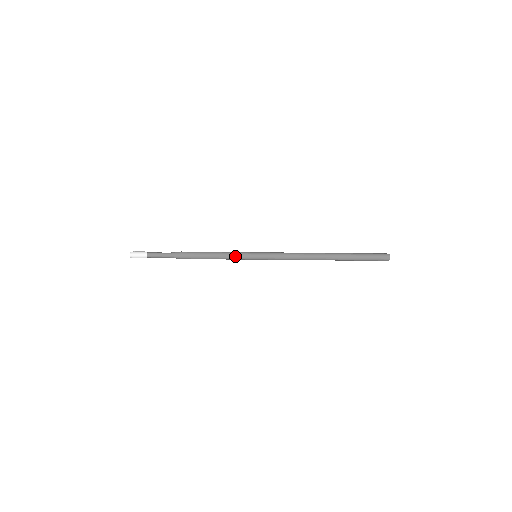
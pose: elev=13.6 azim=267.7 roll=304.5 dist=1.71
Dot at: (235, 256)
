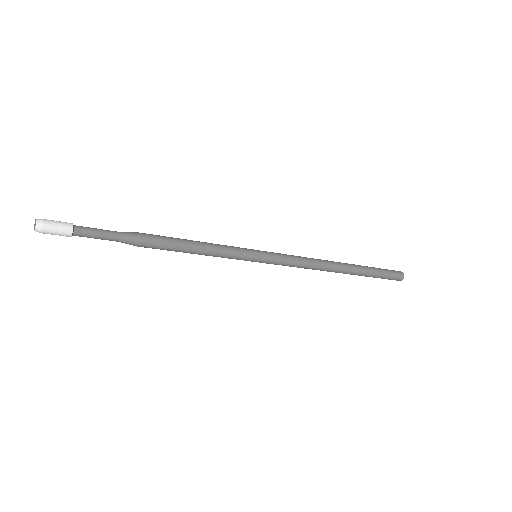
Dot at: (229, 255)
